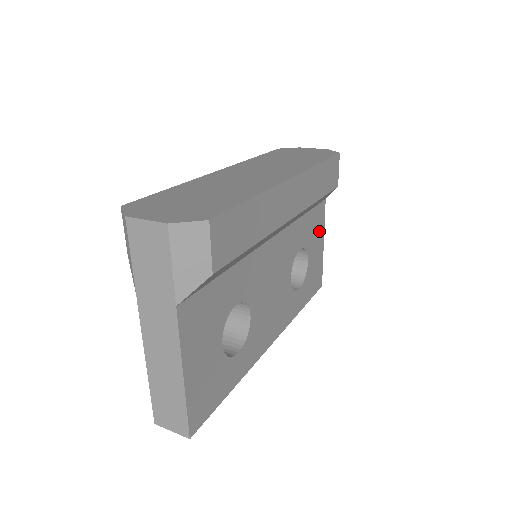
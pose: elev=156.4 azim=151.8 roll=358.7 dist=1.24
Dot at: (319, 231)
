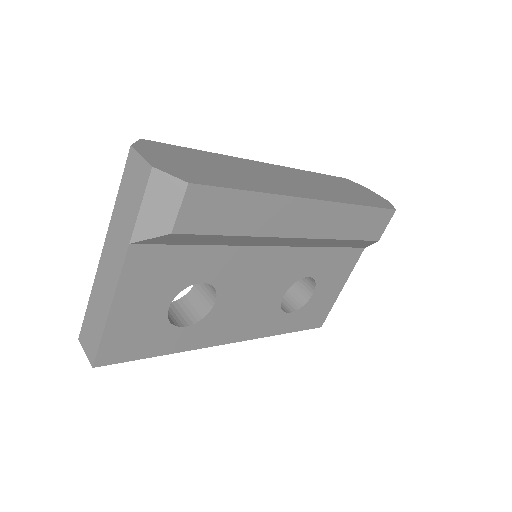
Dot at: (342, 273)
